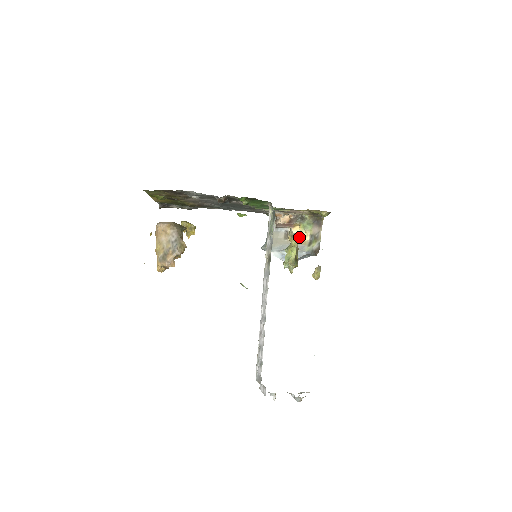
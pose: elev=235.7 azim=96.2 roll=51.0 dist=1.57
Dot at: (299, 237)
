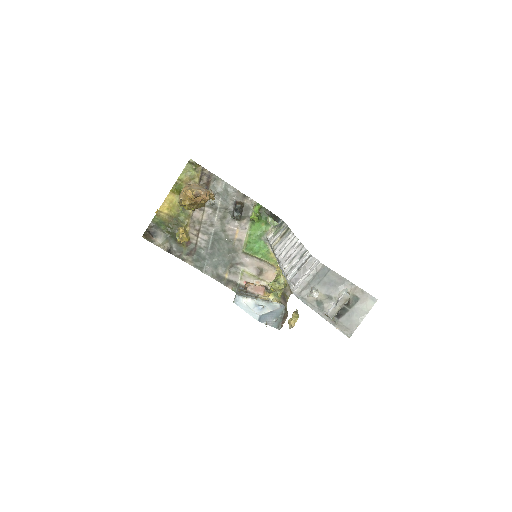
Dot at: occluded
